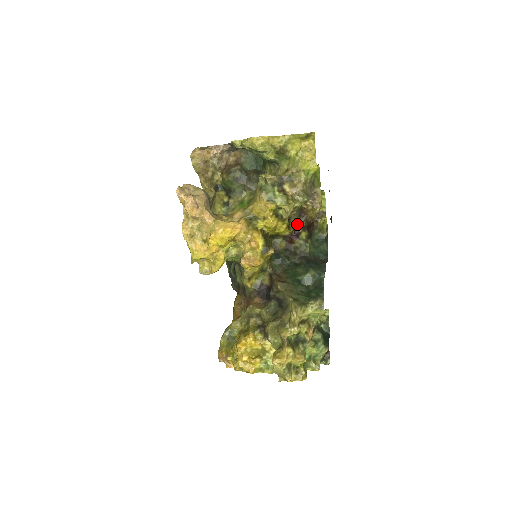
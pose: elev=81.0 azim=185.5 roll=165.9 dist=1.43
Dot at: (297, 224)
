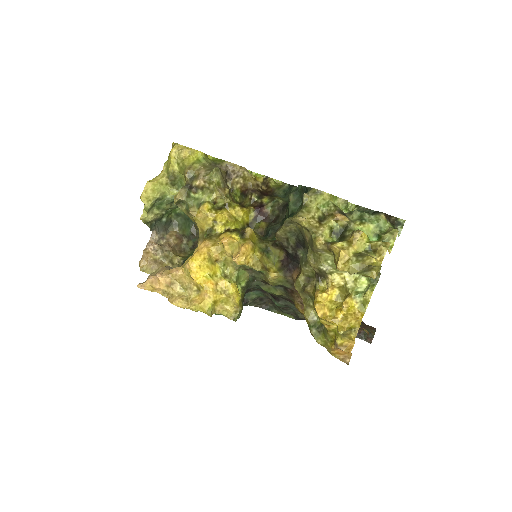
Dot at: (251, 201)
